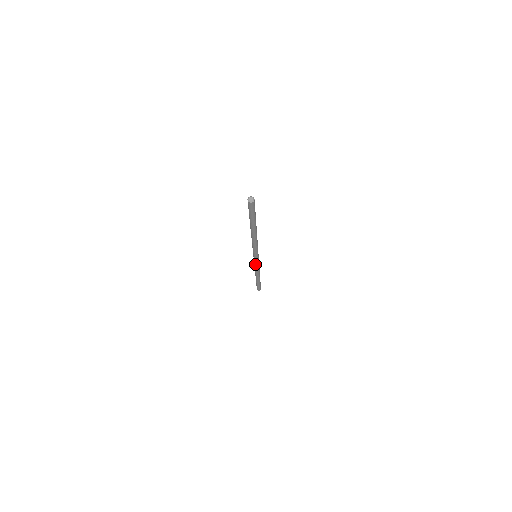
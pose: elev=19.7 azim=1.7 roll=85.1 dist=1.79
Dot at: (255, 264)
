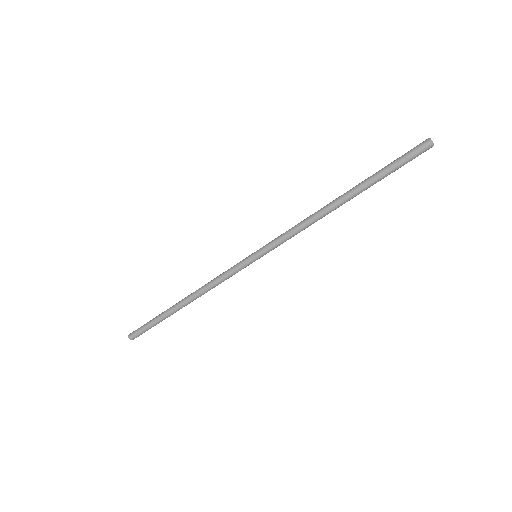
Dot at: (234, 273)
